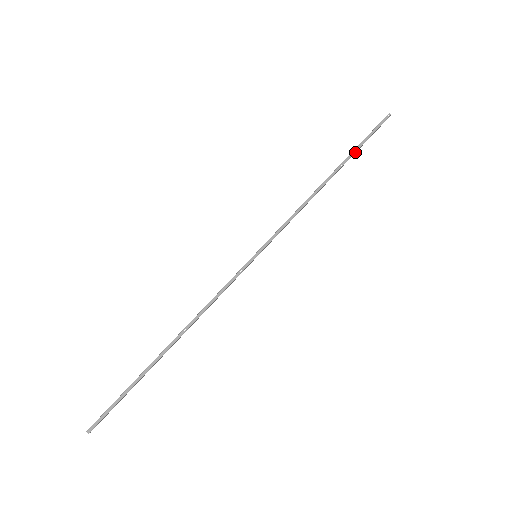
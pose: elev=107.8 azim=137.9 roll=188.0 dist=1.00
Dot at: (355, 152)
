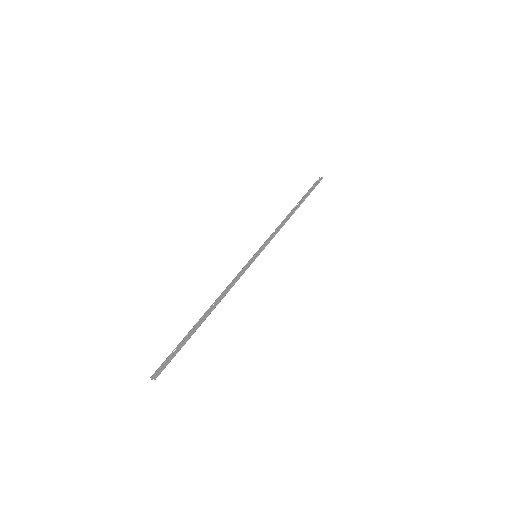
Dot at: (306, 197)
